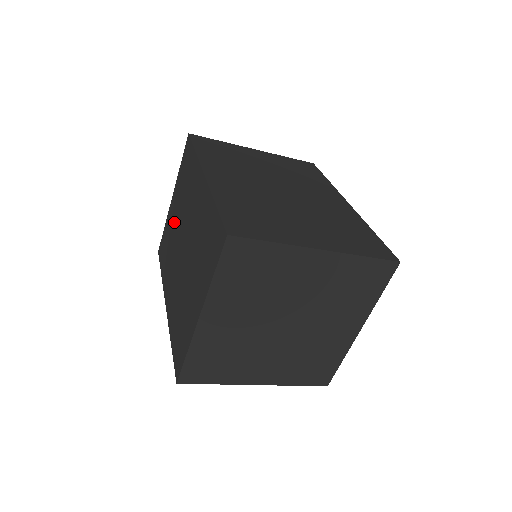
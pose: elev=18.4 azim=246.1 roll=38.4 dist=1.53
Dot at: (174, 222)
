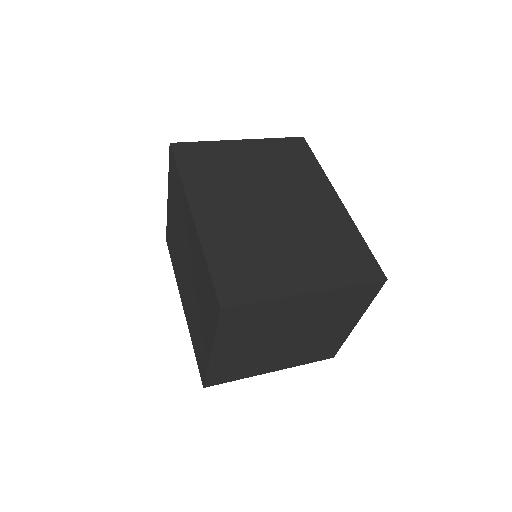
Dot at: (174, 229)
